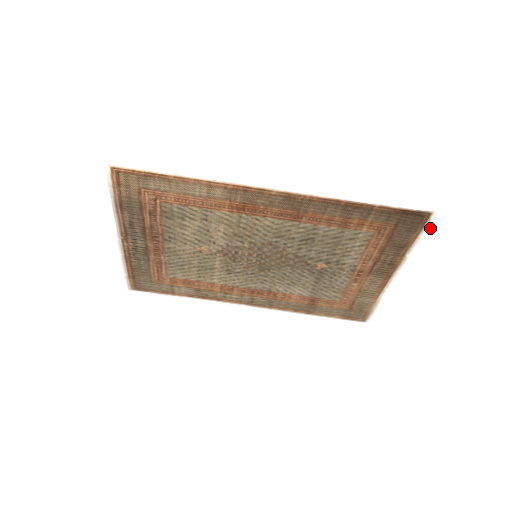
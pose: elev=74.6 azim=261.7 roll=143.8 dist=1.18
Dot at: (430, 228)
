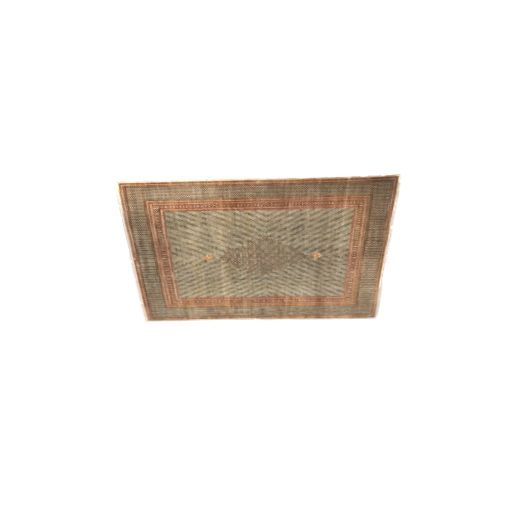
Dot at: (402, 193)
